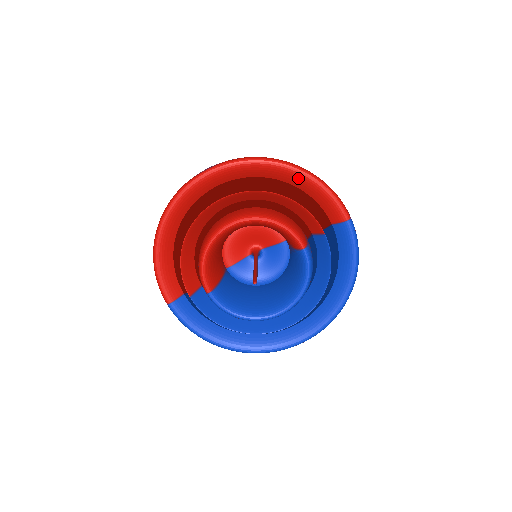
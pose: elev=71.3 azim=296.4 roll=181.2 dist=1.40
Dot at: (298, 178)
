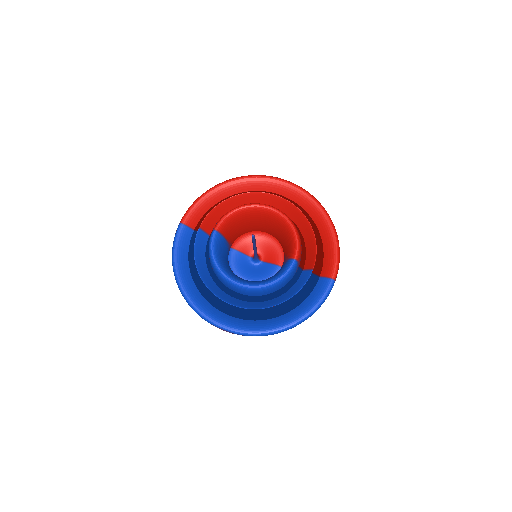
Dot at: (328, 230)
